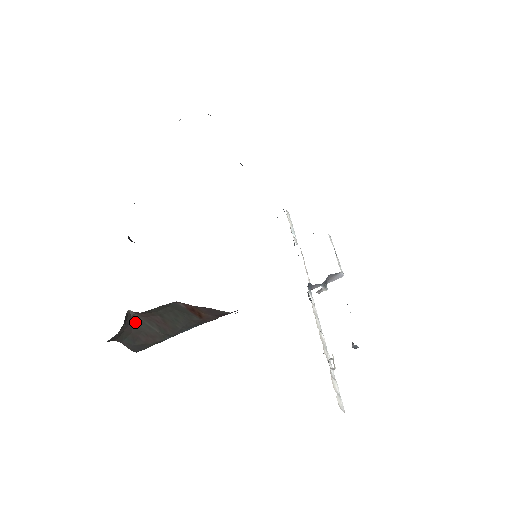
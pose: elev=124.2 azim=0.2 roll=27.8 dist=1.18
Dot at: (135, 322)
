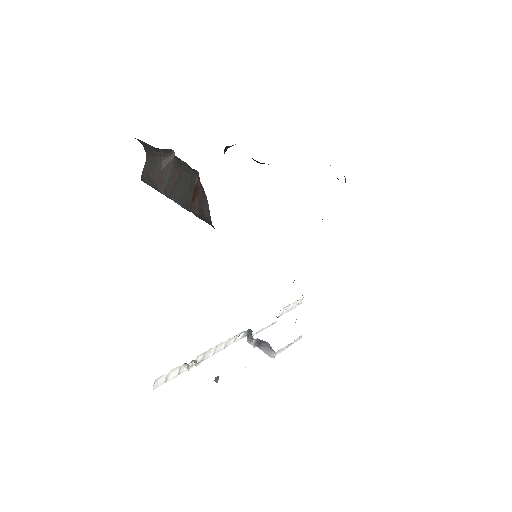
Dot at: (167, 161)
